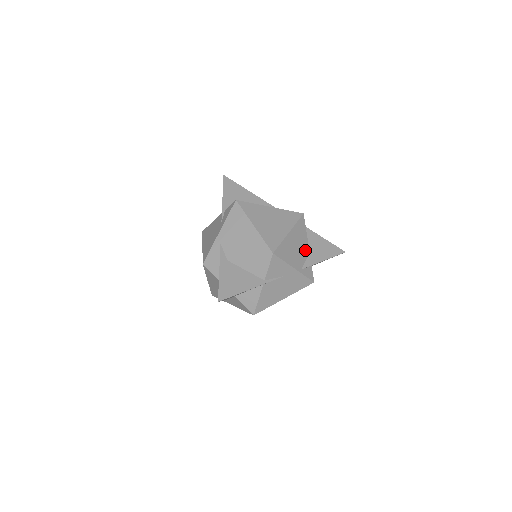
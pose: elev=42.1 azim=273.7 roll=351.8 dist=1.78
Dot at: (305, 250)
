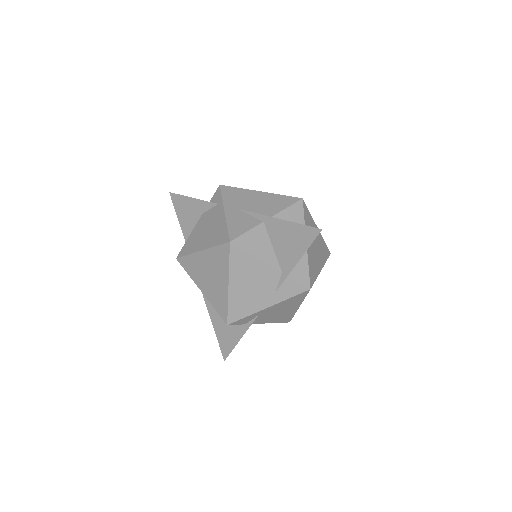
Dot at: occluded
